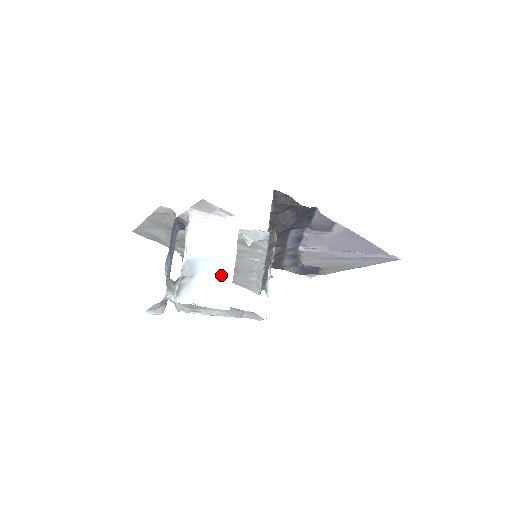
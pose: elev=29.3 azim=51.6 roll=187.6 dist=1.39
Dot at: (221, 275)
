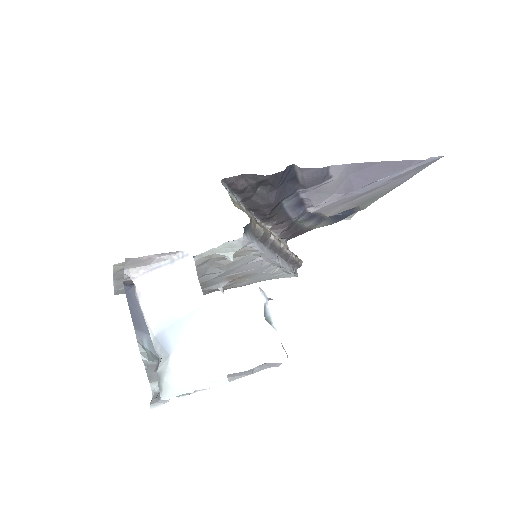
Dot at: (199, 339)
